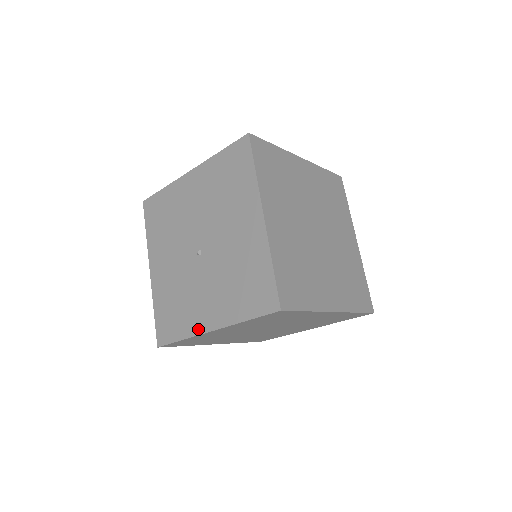
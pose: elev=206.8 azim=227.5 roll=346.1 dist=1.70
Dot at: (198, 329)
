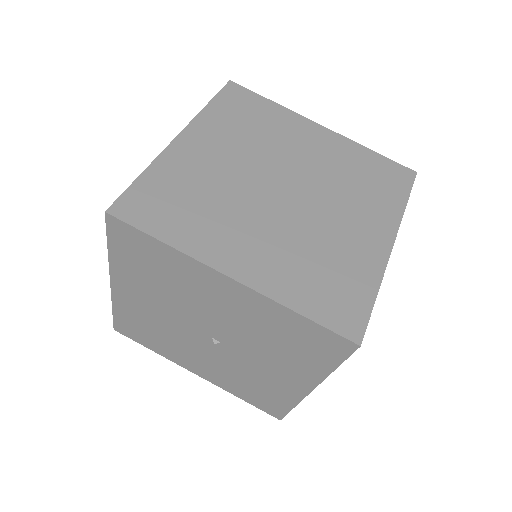
Dot at: (297, 395)
